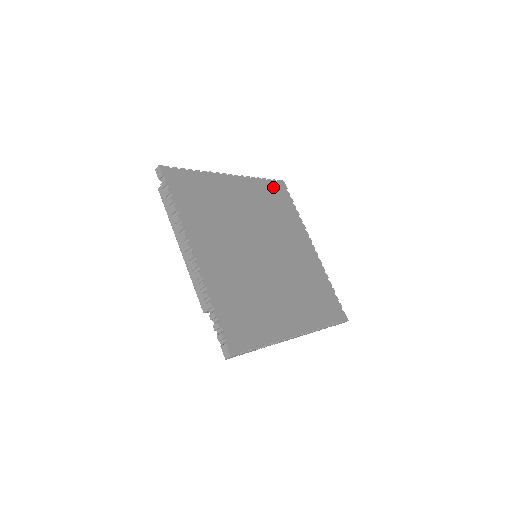
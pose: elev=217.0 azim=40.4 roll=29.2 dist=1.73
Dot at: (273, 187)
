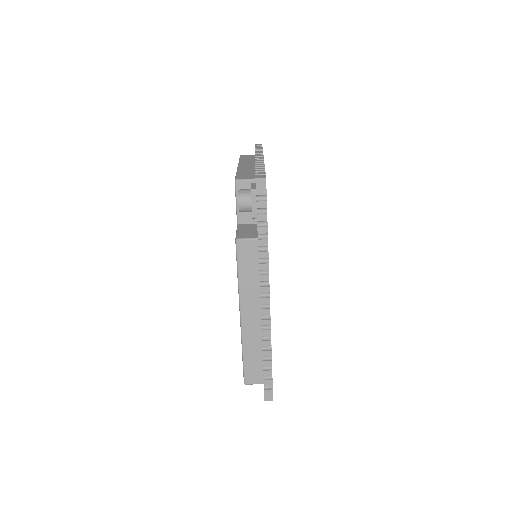
Dot at: occluded
